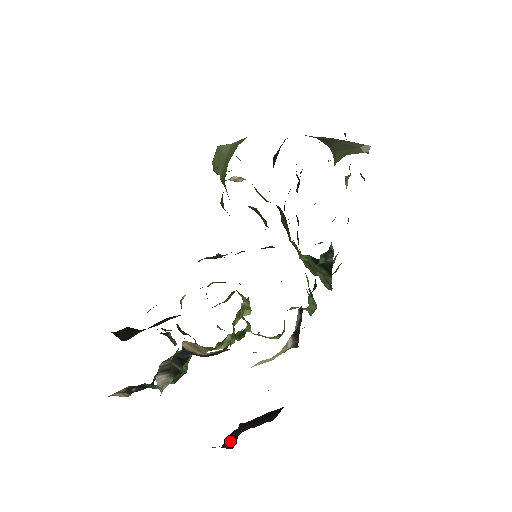
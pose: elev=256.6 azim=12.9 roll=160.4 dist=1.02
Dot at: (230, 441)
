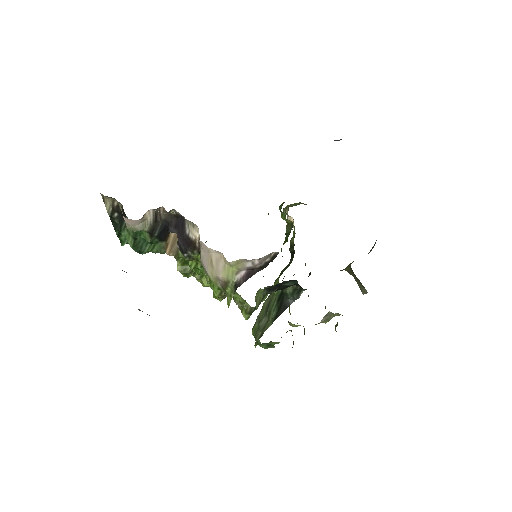
Dot at: occluded
